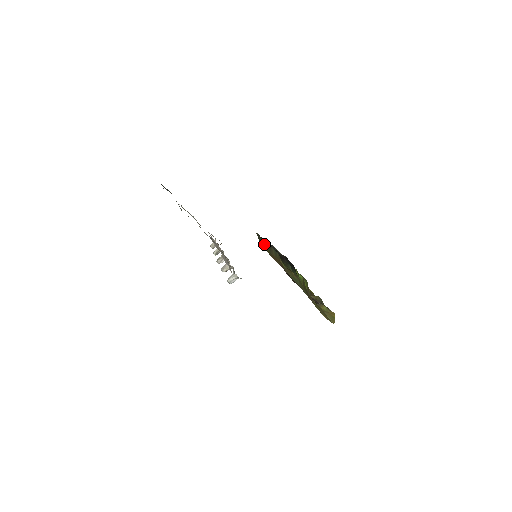
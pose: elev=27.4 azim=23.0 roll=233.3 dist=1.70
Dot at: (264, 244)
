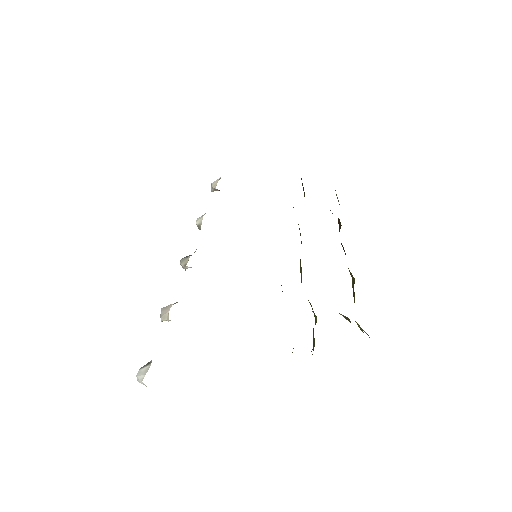
Dot at: occluded
